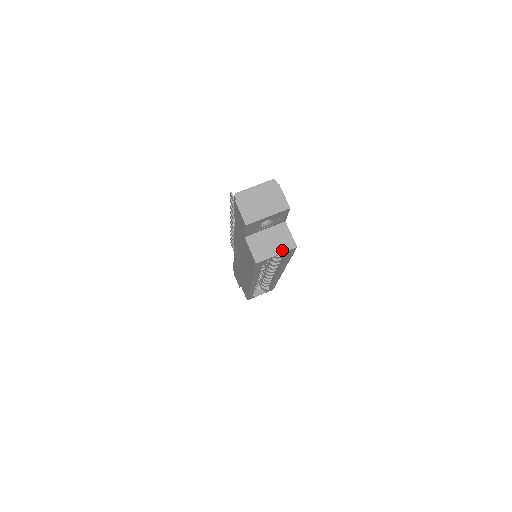
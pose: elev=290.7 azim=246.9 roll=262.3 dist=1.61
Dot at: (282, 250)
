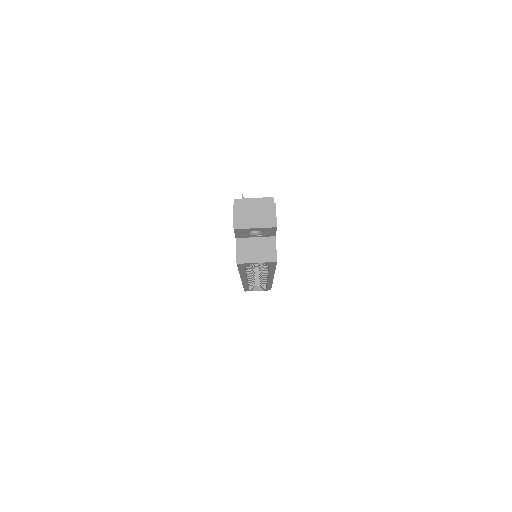
Dot at: (263, 260)
